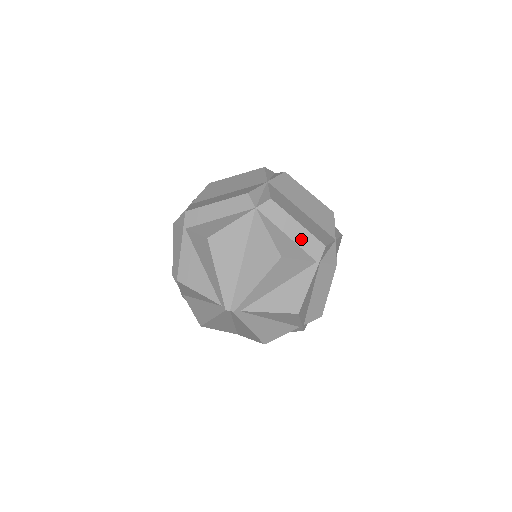
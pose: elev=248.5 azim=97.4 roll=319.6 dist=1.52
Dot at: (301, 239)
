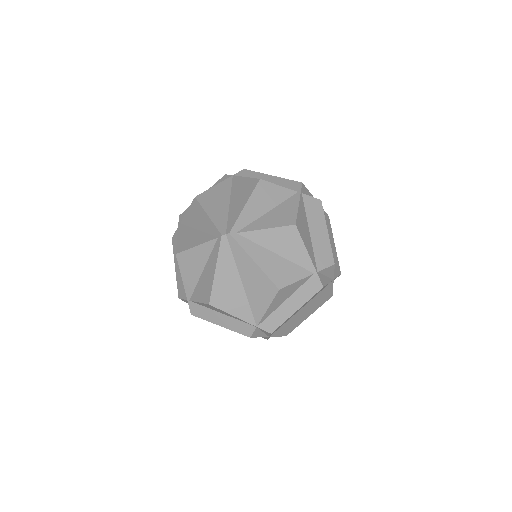
Dot at: (278, 183)
